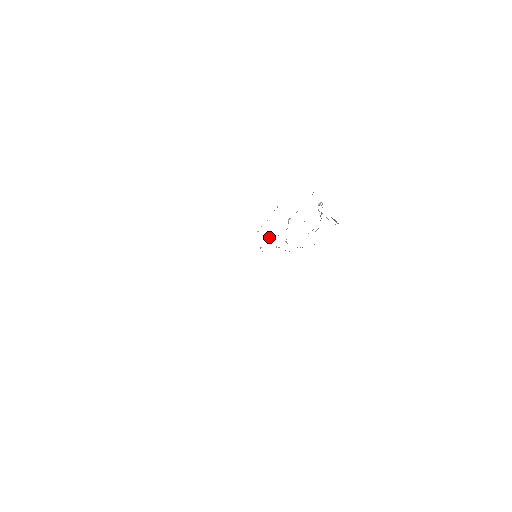
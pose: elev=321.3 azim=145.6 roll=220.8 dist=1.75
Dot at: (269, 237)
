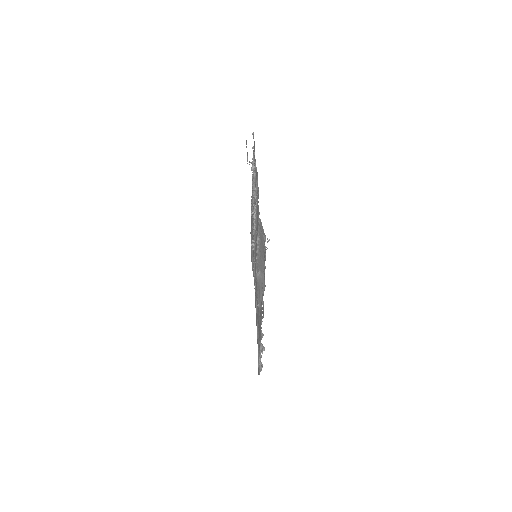
Dot at: occluded
